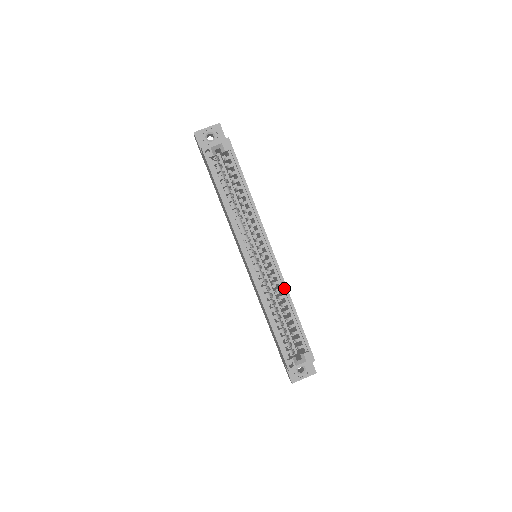
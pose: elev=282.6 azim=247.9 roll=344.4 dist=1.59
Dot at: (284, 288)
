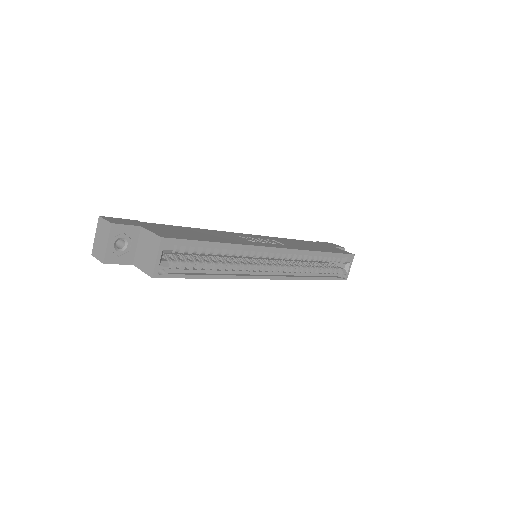
Dot at: (306, 253)
